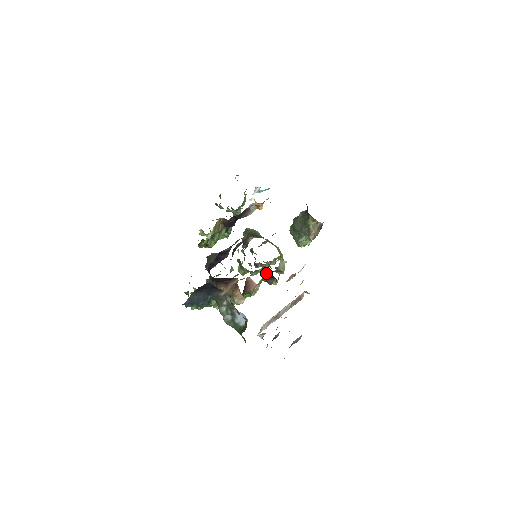
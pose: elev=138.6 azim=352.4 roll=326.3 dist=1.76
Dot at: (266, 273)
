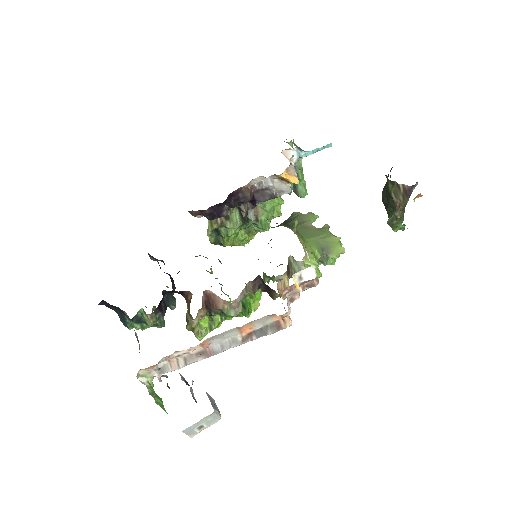
Dot at: (257, 282)
